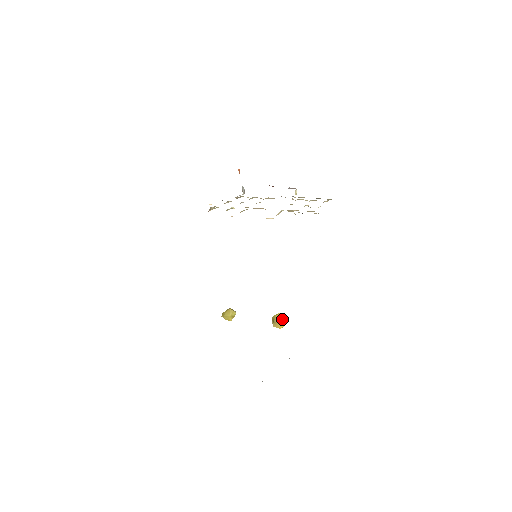
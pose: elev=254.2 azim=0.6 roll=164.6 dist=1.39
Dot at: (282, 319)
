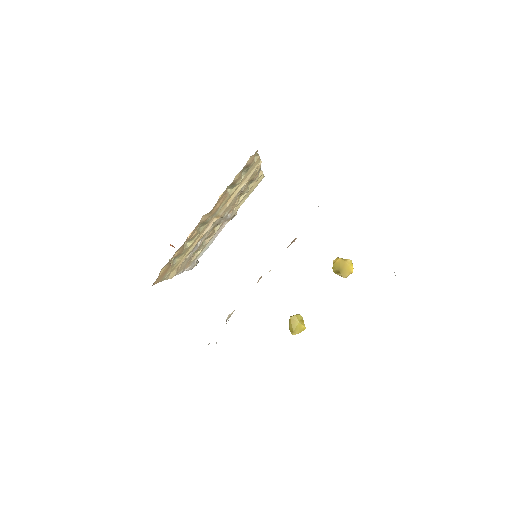
Dot at: (342, 260)
